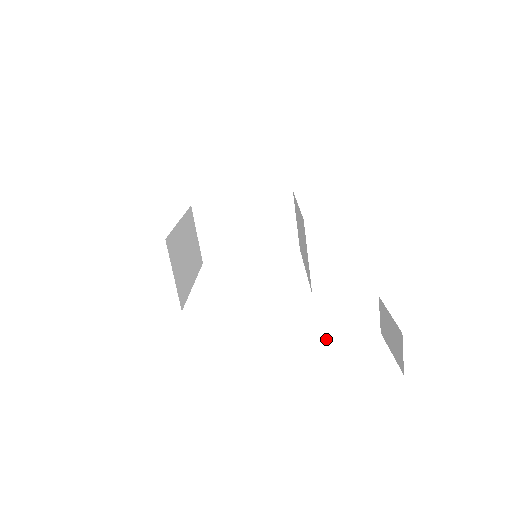
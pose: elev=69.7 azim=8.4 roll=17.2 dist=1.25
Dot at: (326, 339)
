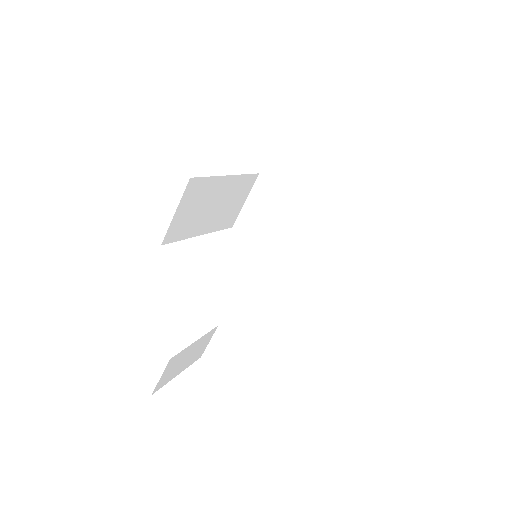
Dot at: (216, 368)
